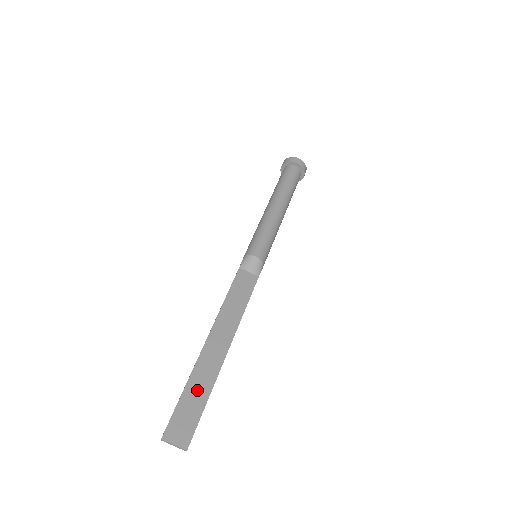
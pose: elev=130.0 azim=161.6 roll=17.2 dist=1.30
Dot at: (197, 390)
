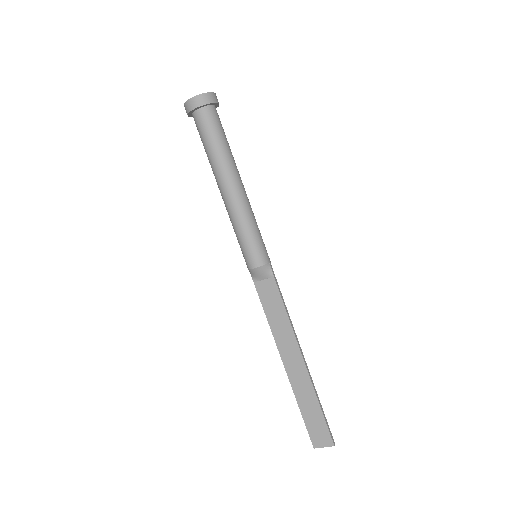
Dot at: (308, 405)
